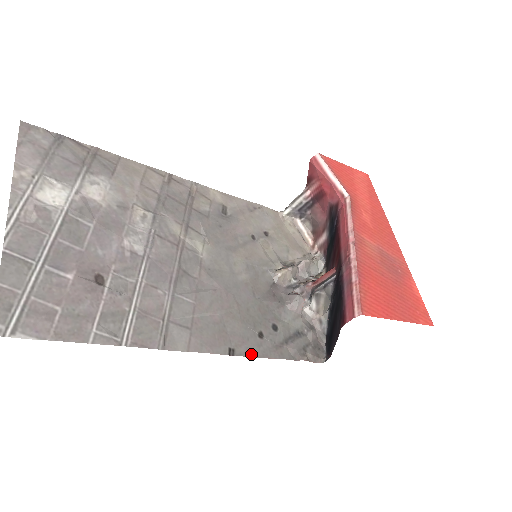
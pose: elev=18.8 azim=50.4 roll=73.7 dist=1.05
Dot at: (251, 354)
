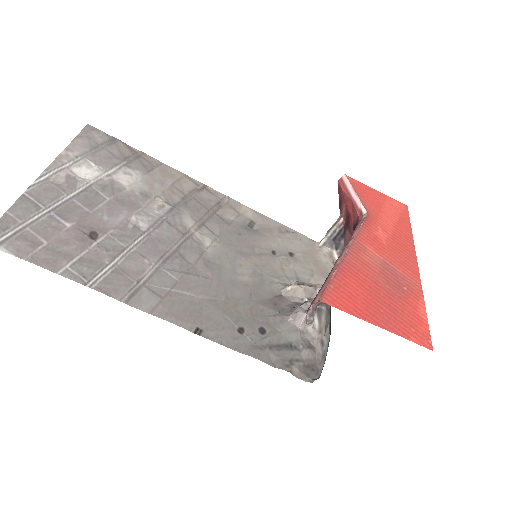
Dot at: (221, 342)
